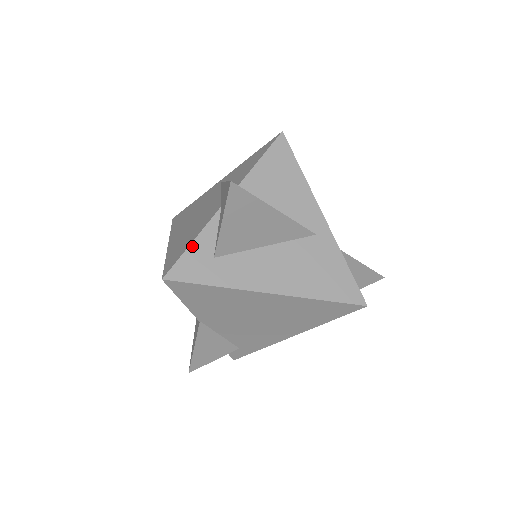
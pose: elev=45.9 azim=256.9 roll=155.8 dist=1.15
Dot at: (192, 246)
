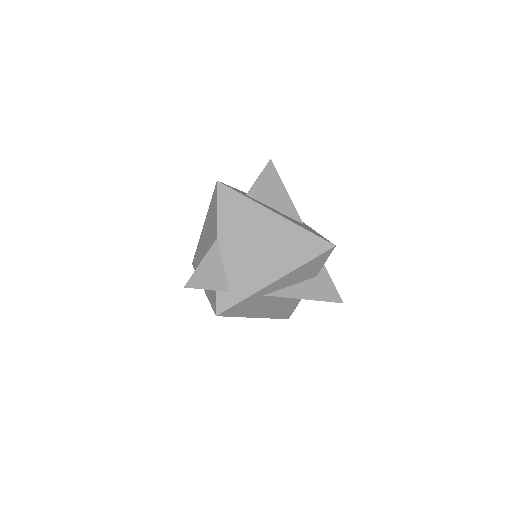
Dot at: (235, 188)
